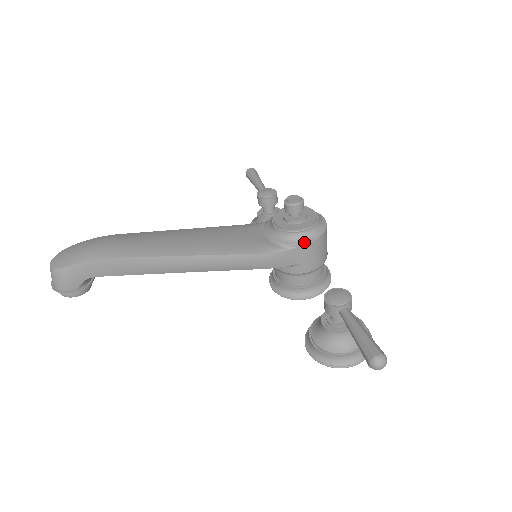
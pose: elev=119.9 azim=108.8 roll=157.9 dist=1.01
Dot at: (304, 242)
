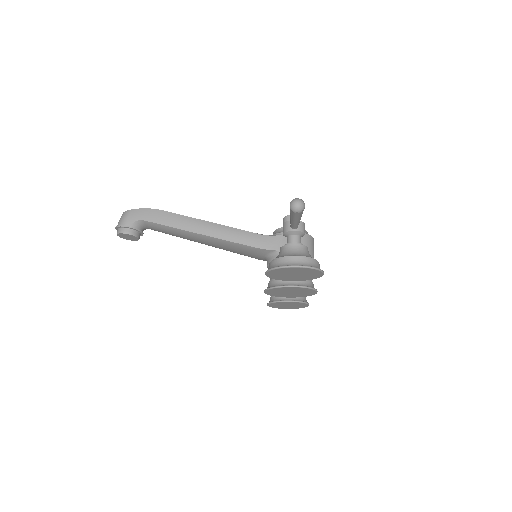
Dot at: occluded
